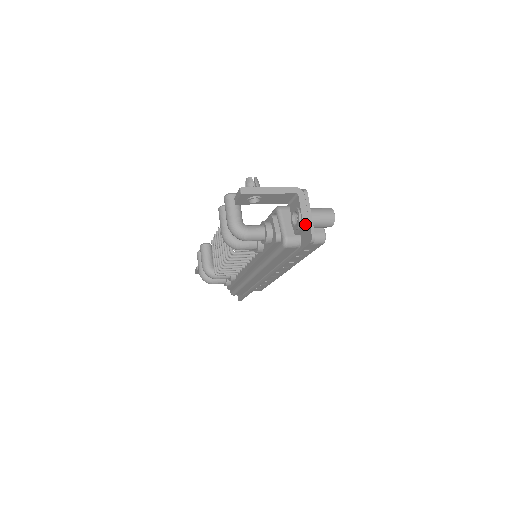
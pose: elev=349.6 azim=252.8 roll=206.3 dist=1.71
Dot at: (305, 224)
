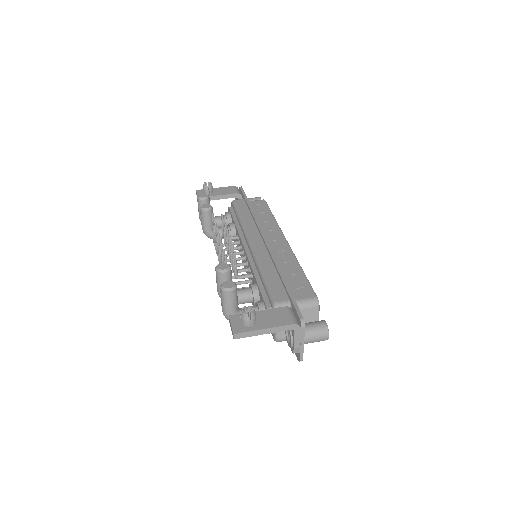
Dot at: (296, 352)
